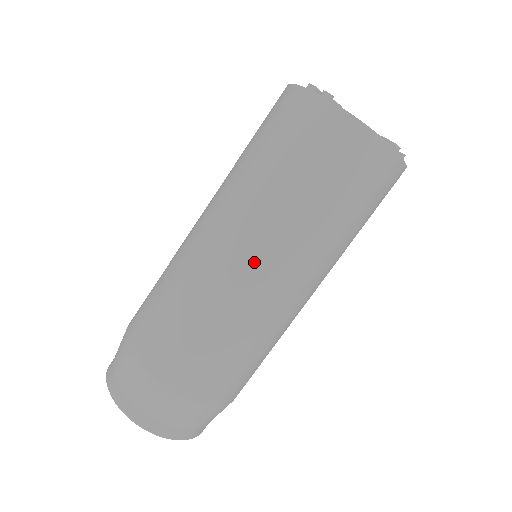
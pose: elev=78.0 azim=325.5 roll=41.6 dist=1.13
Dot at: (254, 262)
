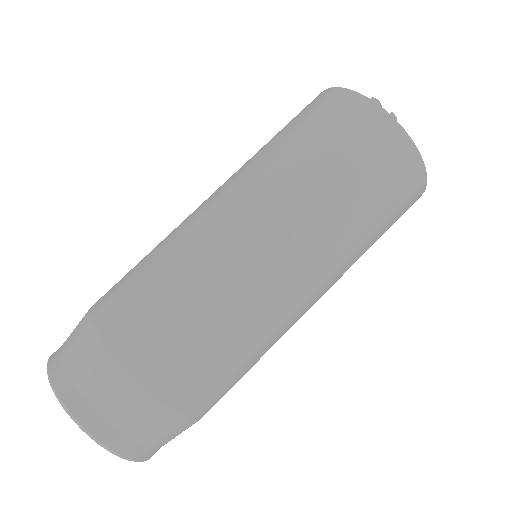
Dot at: (214, 196)
